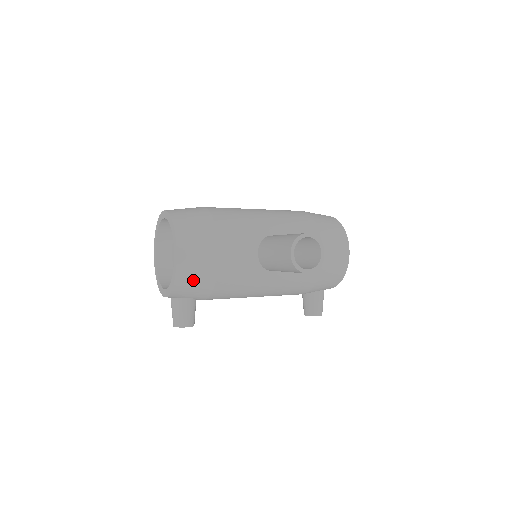
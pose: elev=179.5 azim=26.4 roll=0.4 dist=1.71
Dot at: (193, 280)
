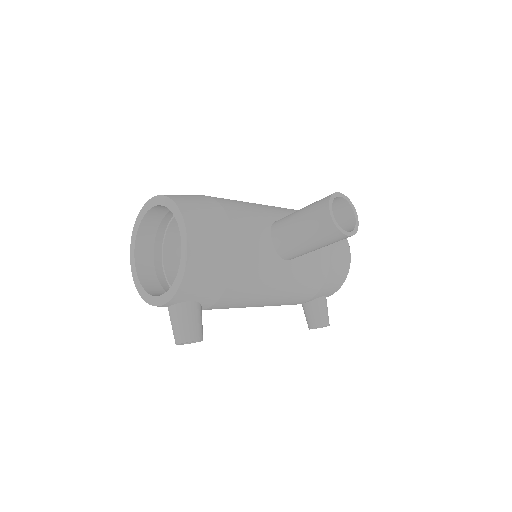
Dot at: (207, 269)
